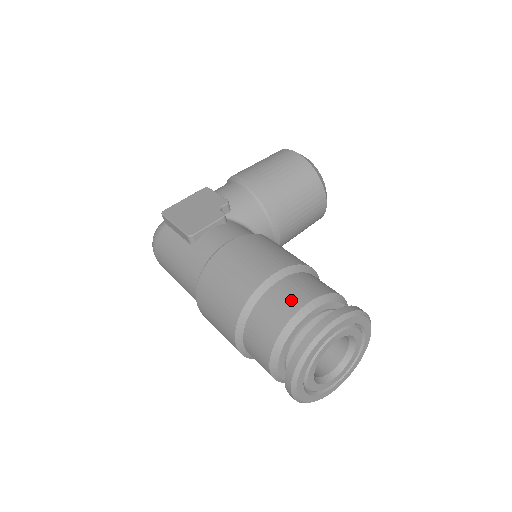
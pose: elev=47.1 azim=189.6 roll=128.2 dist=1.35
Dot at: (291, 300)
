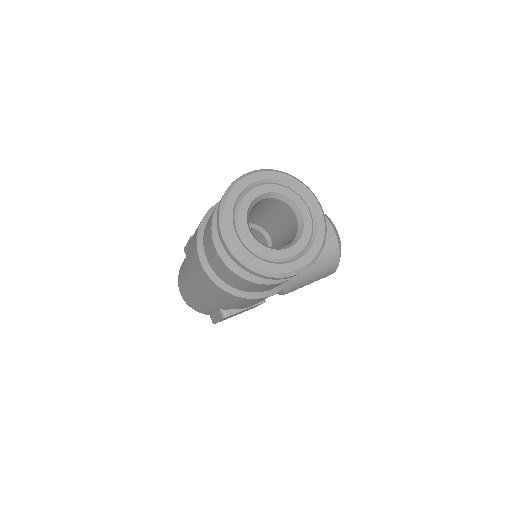
Dot at: occluded
